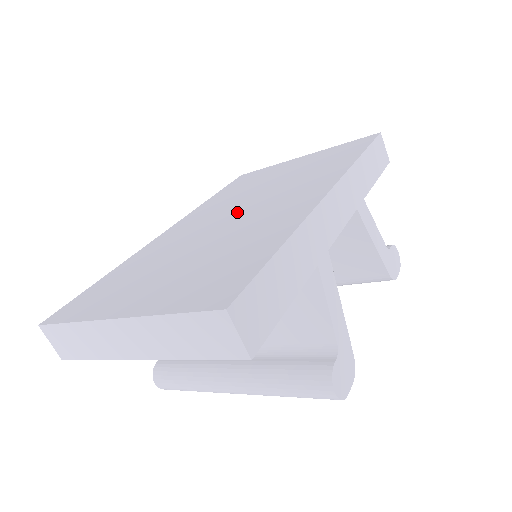
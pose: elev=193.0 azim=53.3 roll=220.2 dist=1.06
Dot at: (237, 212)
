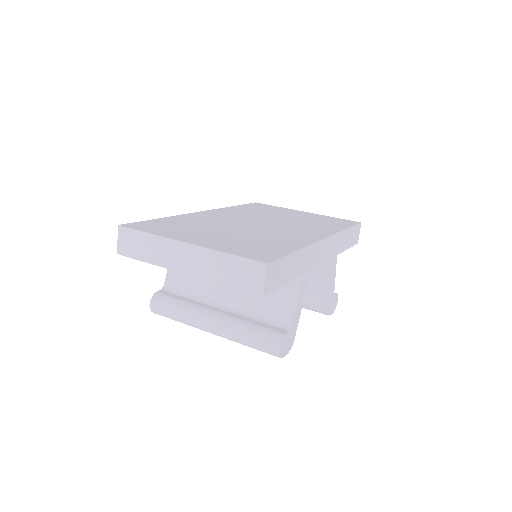
Dot at: (260, 223)
